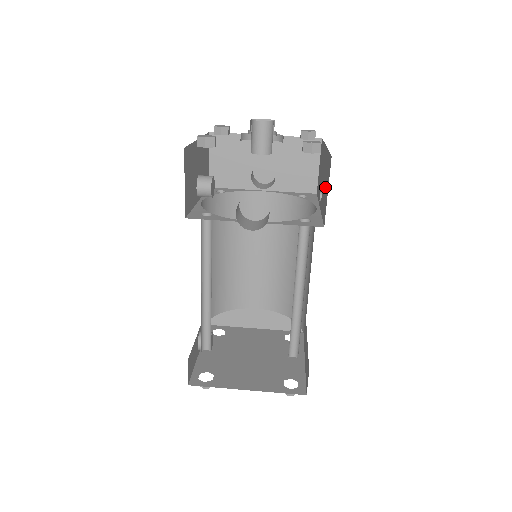
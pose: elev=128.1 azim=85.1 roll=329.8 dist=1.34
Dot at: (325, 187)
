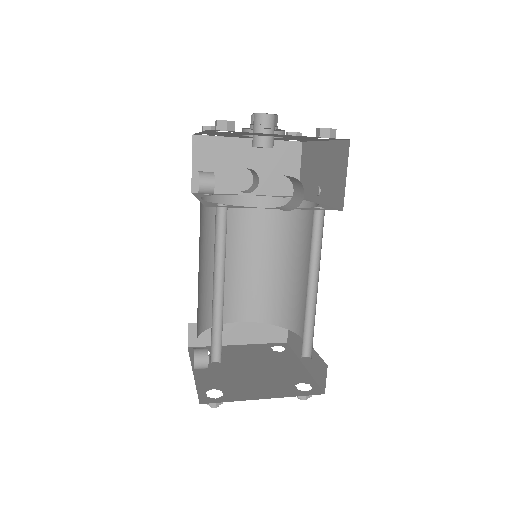
Dot at: (334, 175)
